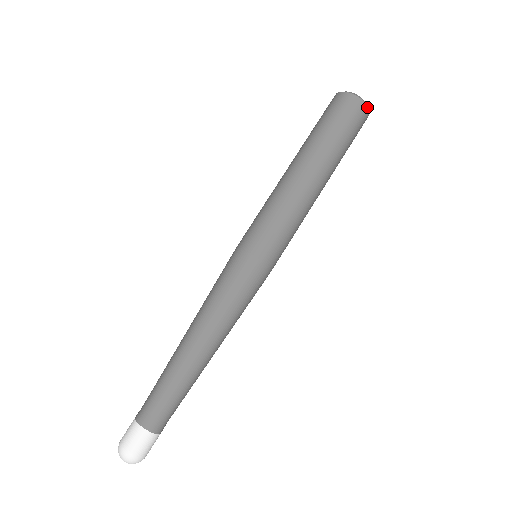
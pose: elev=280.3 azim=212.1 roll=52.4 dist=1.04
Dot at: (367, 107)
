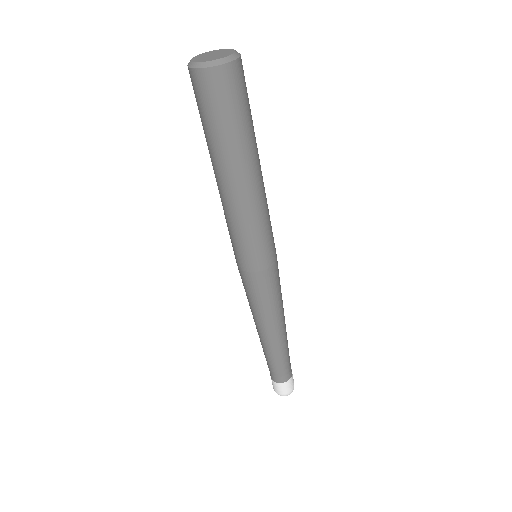
Dot at: (240, 55)
